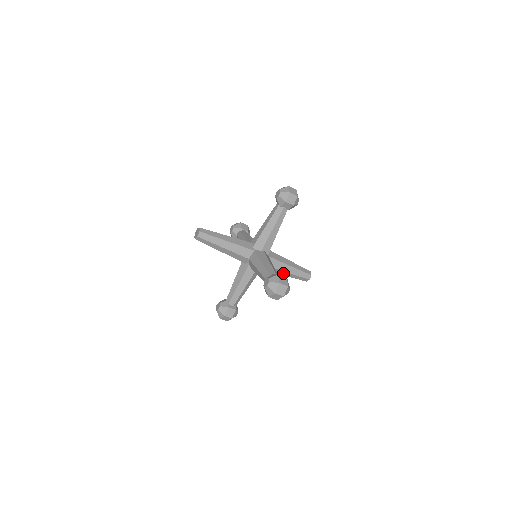
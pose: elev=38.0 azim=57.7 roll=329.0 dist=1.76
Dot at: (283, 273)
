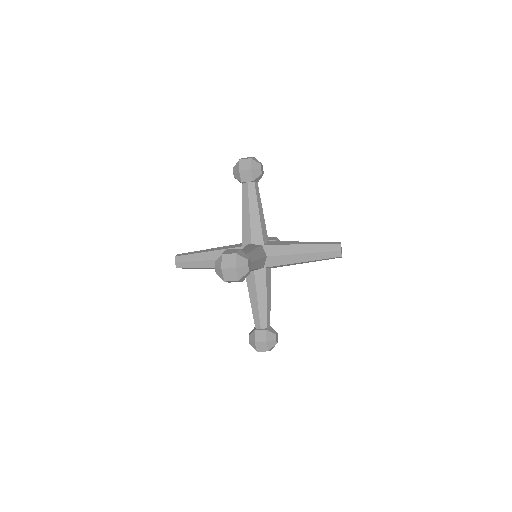
Dot at: occluded
